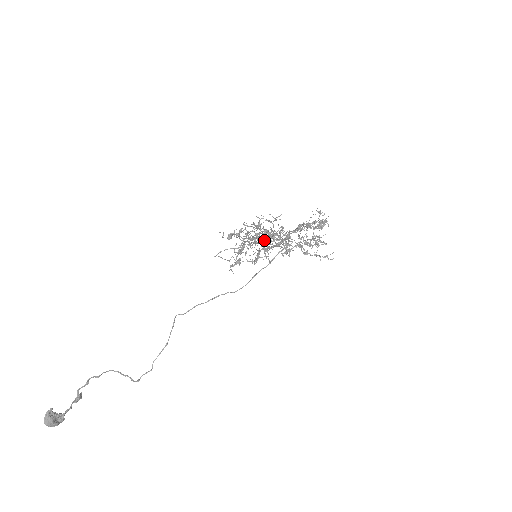
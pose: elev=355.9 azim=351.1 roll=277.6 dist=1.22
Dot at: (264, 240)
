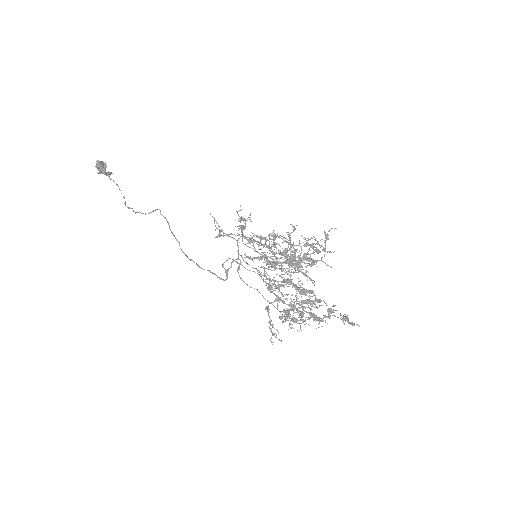
Dot at: (276, 257)
